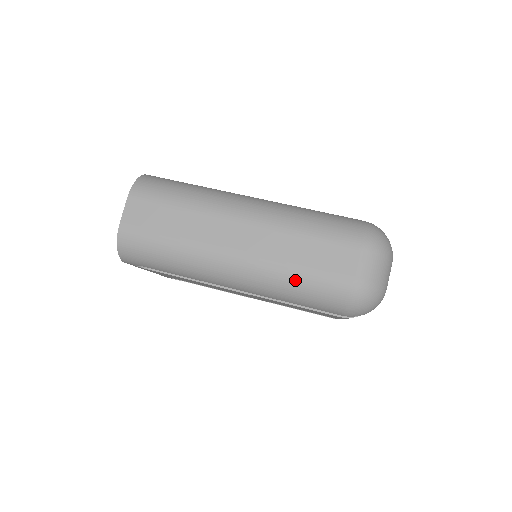
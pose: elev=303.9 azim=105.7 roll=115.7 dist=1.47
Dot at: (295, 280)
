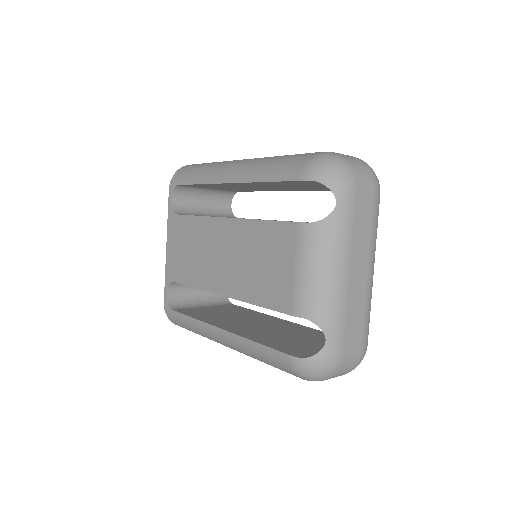
Dot at: (279, 157)
